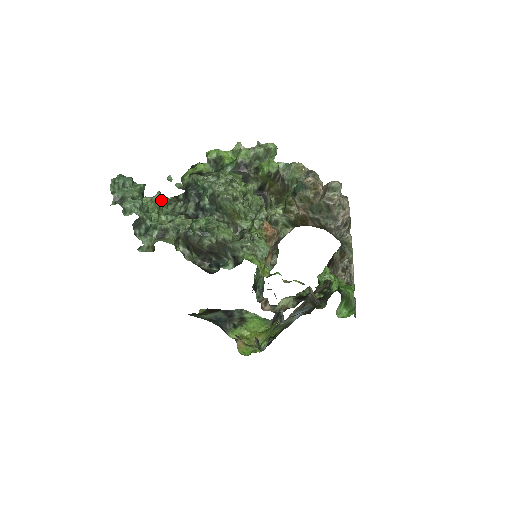
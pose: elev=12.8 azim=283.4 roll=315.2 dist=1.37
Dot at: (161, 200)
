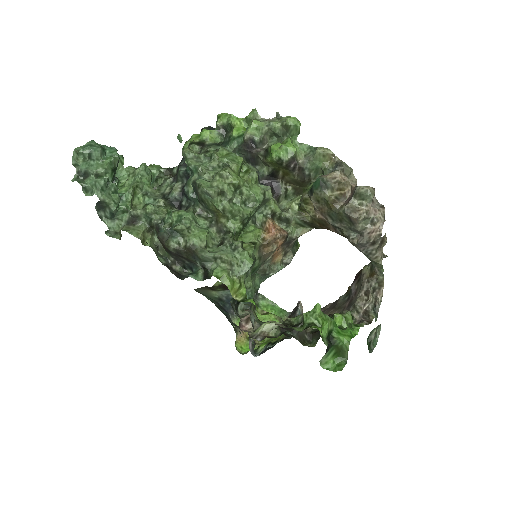
Dot at: (144, 175)
